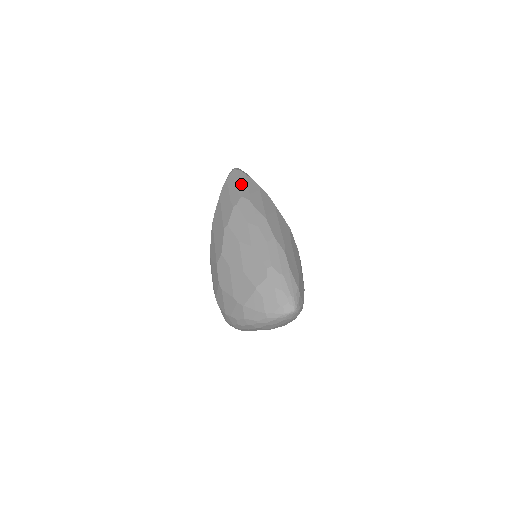
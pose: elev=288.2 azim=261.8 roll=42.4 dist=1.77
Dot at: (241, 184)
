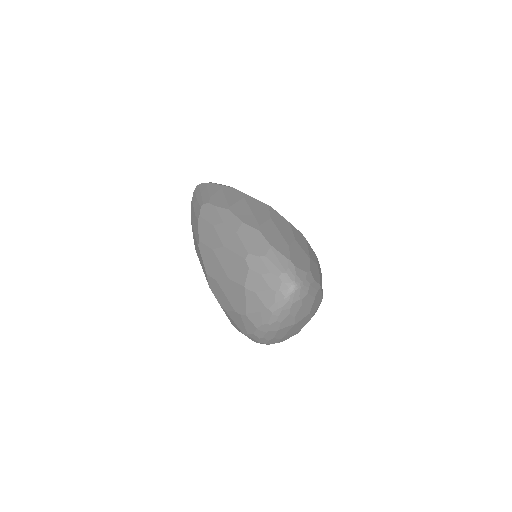
Dot at: (201, 194)
